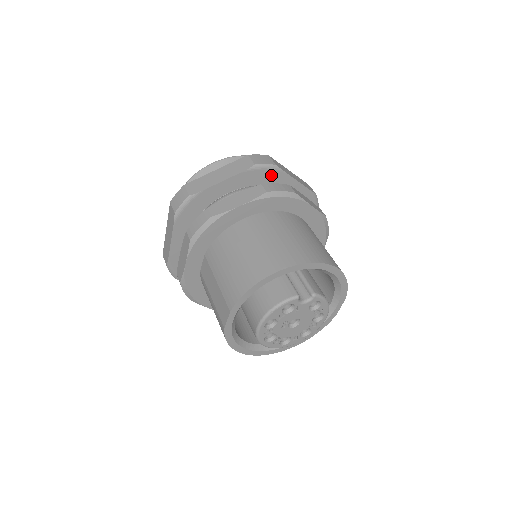
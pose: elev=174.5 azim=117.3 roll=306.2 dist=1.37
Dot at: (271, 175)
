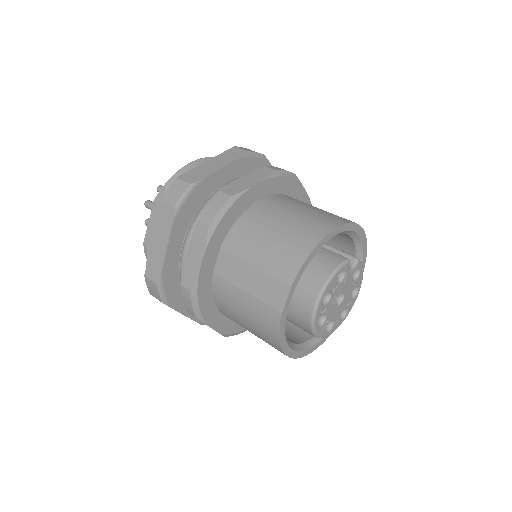
Dot at: (260, 166)
